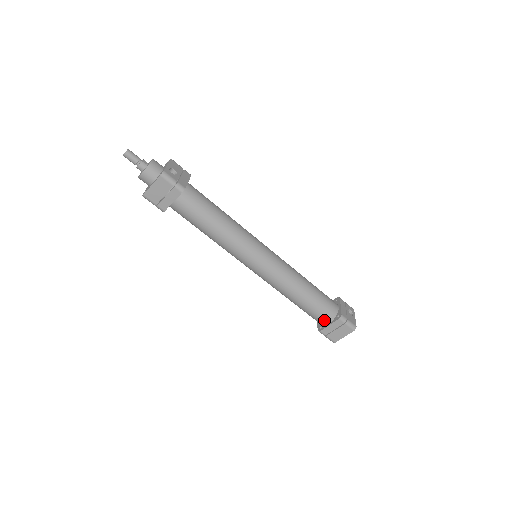
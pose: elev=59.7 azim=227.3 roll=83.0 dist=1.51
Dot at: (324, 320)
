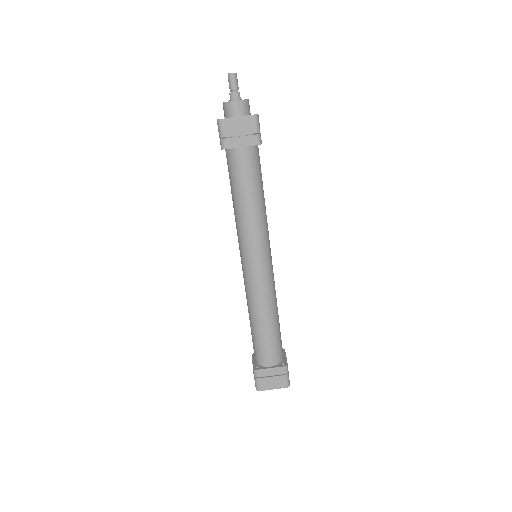
Dot at: (268, 360)
